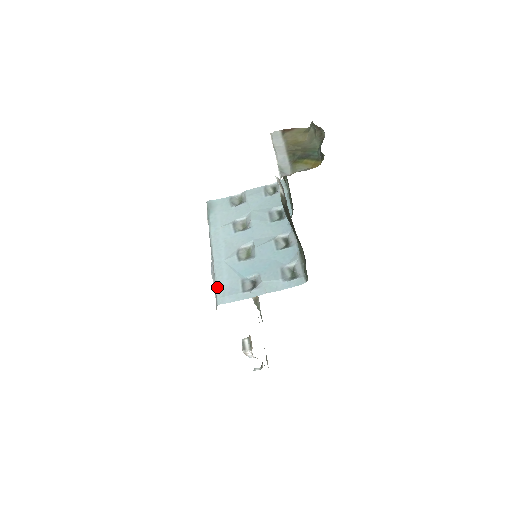
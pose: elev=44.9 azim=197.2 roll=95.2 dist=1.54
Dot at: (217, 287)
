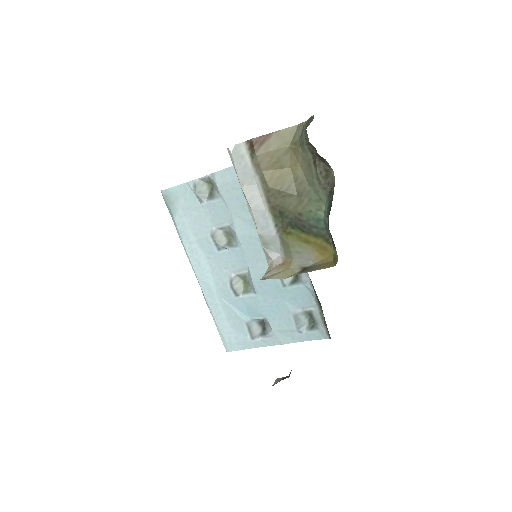
Dot at: (219, 331)
